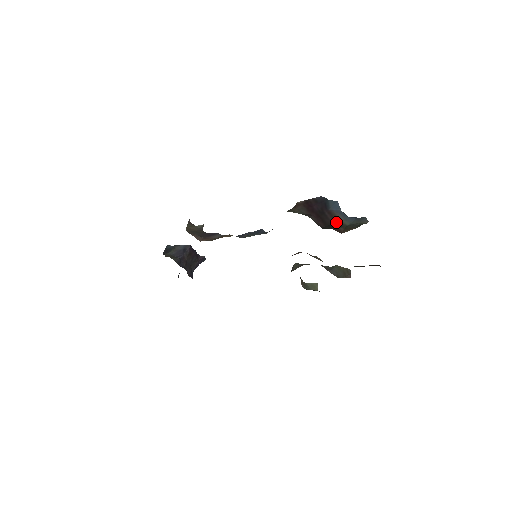
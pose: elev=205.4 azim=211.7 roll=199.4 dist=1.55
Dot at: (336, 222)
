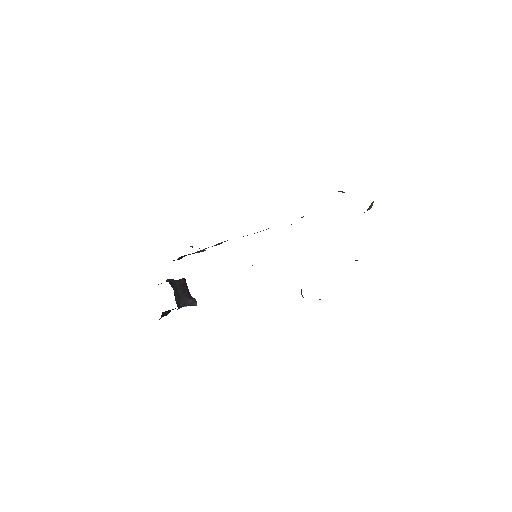
Dot at: occluded
